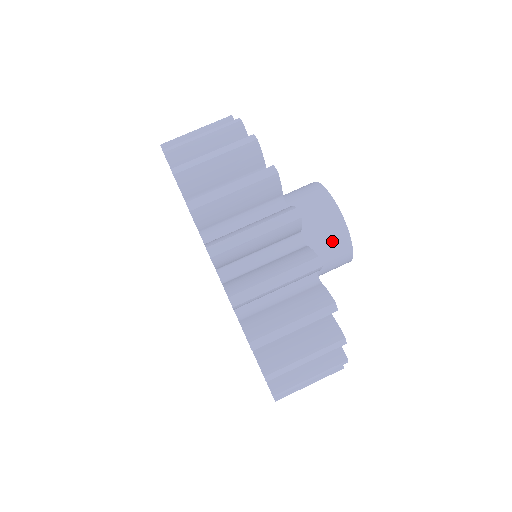
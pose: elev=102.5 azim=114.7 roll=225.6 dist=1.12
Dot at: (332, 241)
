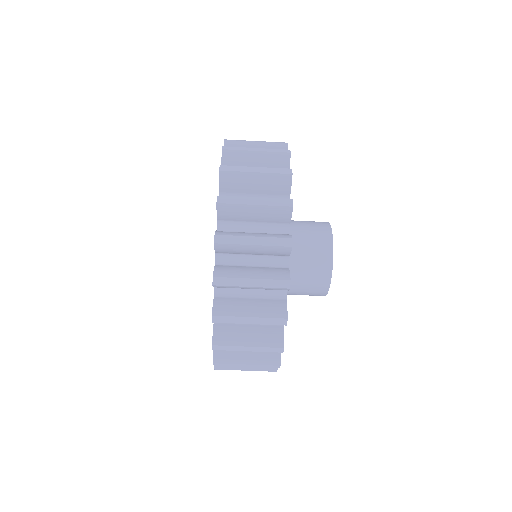
Dot at: (316, 274)
